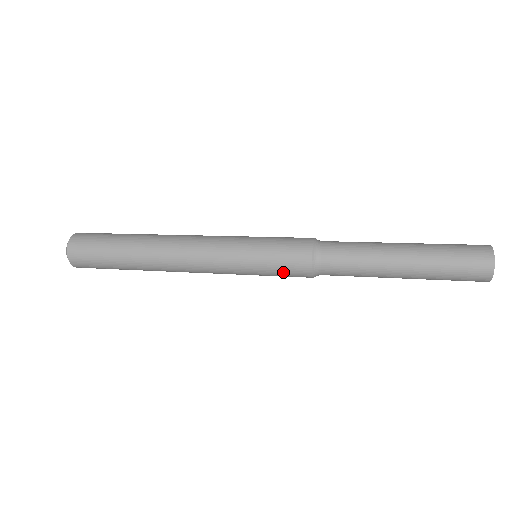
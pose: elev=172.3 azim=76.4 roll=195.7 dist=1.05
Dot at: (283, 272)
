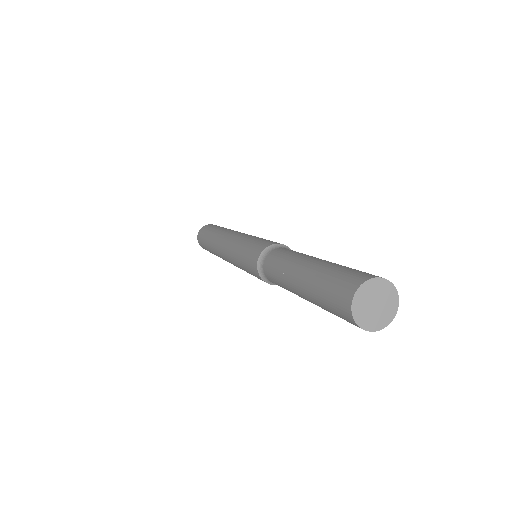
Dot at: (251, 272)
